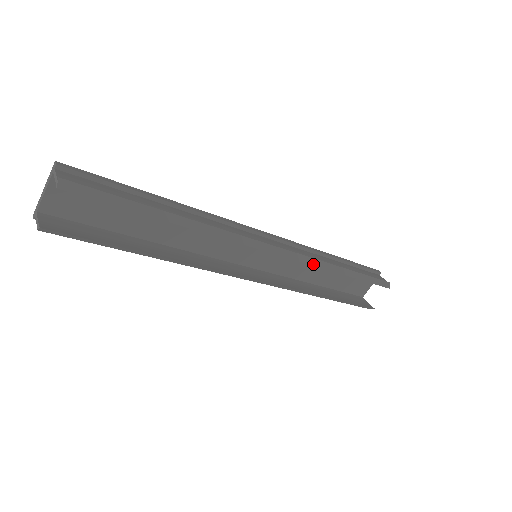
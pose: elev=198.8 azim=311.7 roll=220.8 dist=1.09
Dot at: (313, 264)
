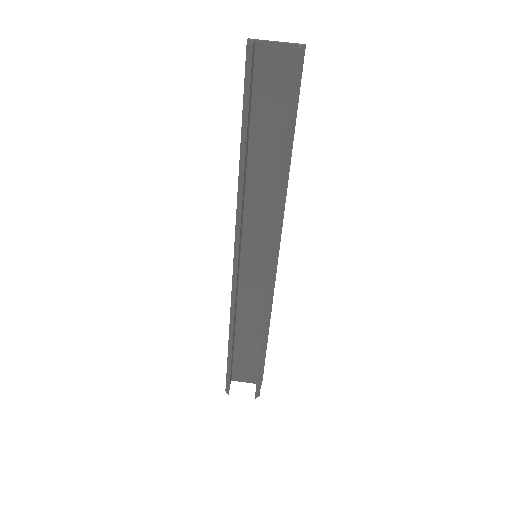
Dot at: (266, 311)
